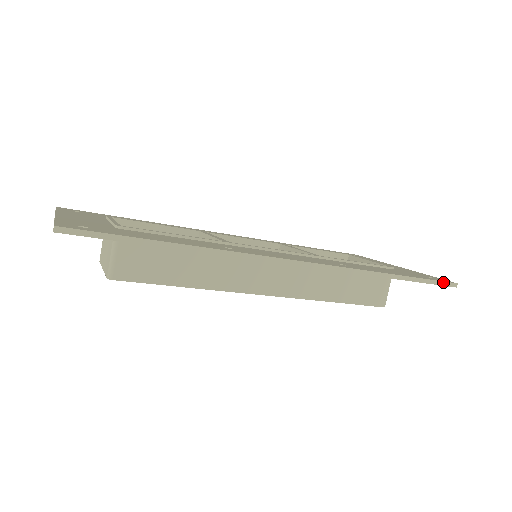
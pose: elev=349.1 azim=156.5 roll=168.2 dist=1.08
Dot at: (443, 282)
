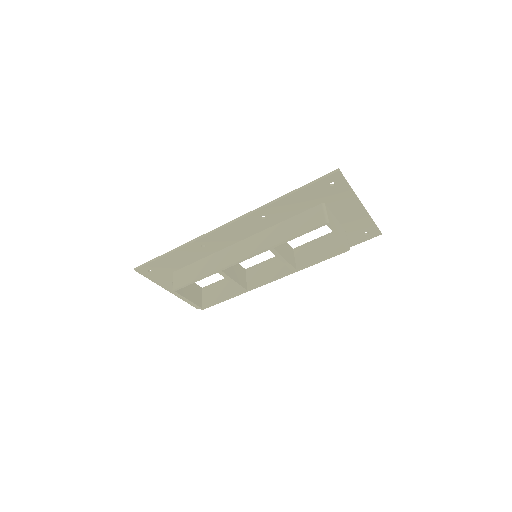
Dot at: (325, 176)
